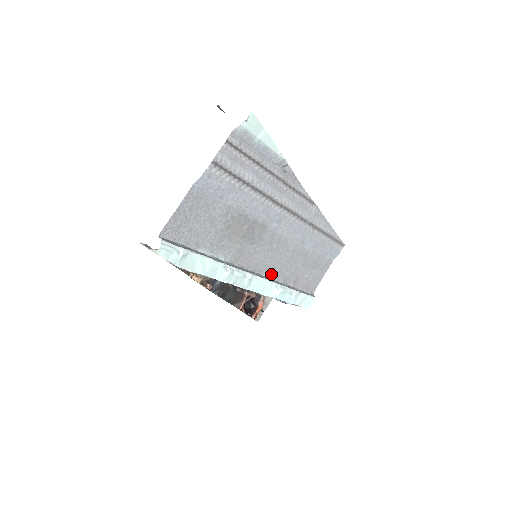
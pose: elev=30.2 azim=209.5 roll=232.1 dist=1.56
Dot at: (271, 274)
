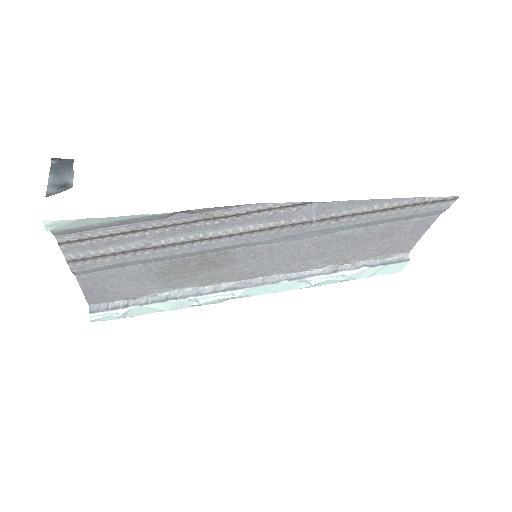
Dot at: (288, 270)
